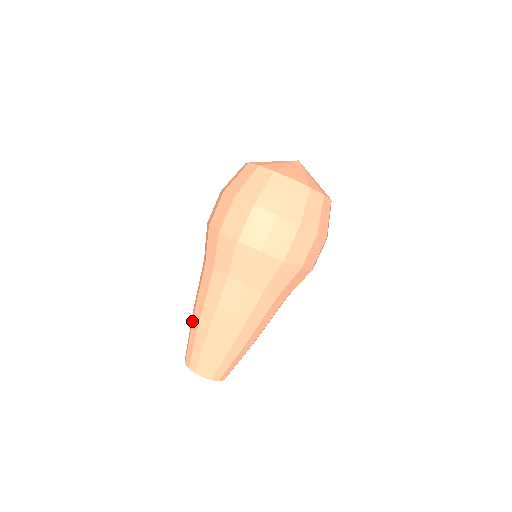
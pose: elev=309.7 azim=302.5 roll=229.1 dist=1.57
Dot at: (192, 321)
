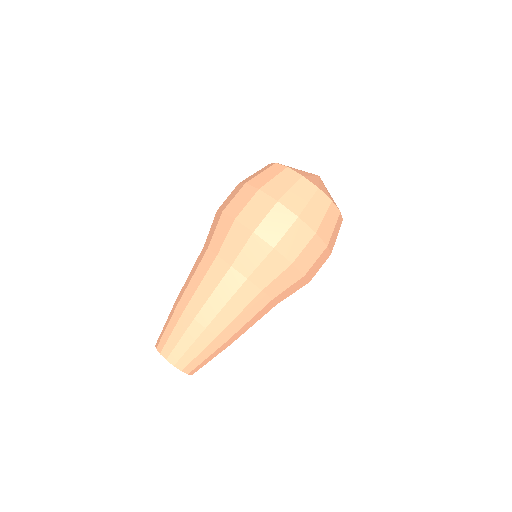
Dot at: occluded
